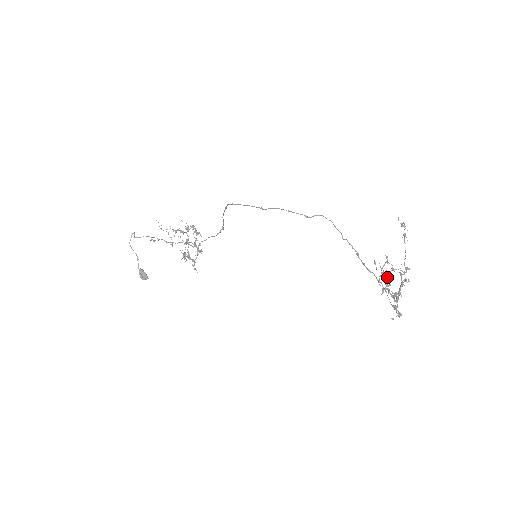
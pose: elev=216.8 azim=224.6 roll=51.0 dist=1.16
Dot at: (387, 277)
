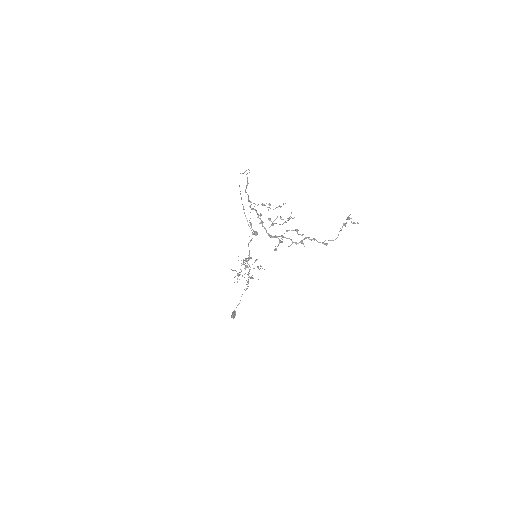
Dot at: occluded
